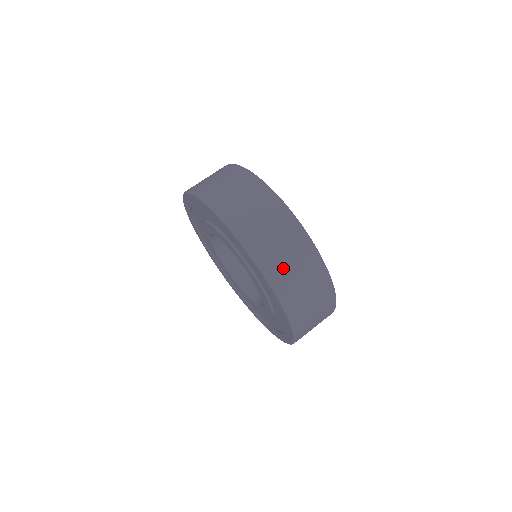
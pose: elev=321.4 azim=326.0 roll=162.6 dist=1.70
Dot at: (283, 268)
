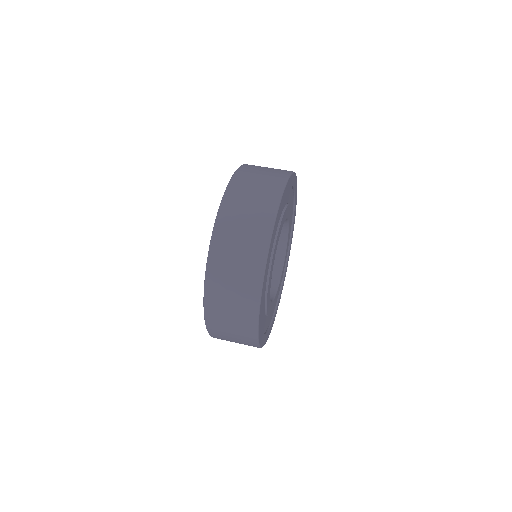
Dot at: (223, 285)
